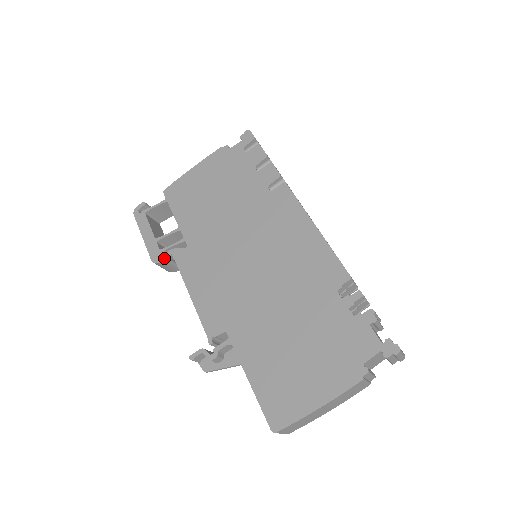
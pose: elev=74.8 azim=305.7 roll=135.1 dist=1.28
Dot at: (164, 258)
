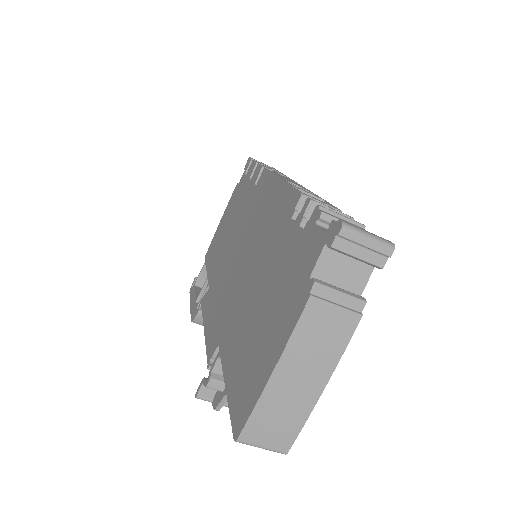
Dot at: (197, 312)
